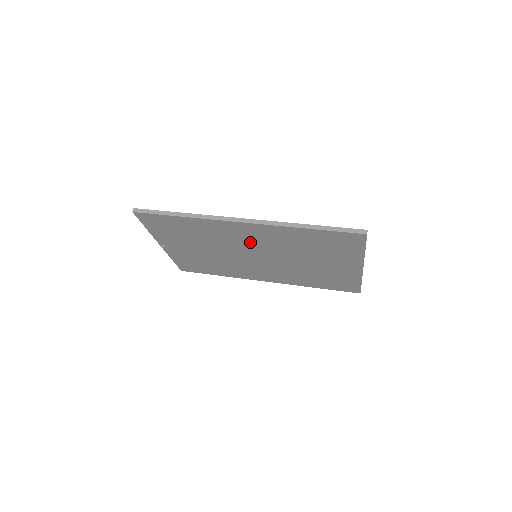
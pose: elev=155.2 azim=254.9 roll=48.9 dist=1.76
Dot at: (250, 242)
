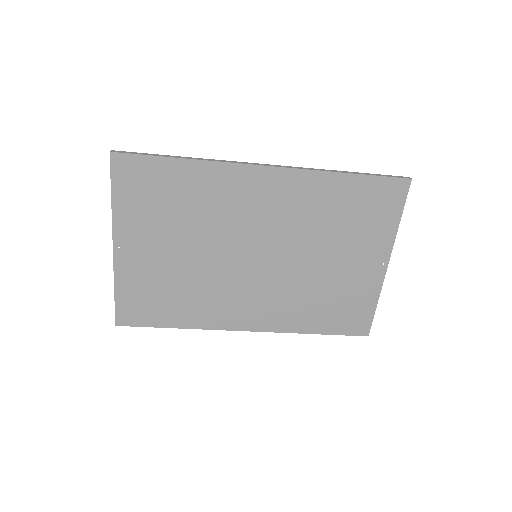
Dot at: (260, 218)
